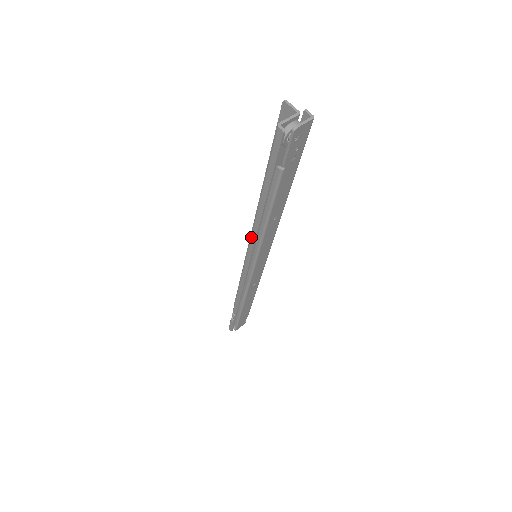
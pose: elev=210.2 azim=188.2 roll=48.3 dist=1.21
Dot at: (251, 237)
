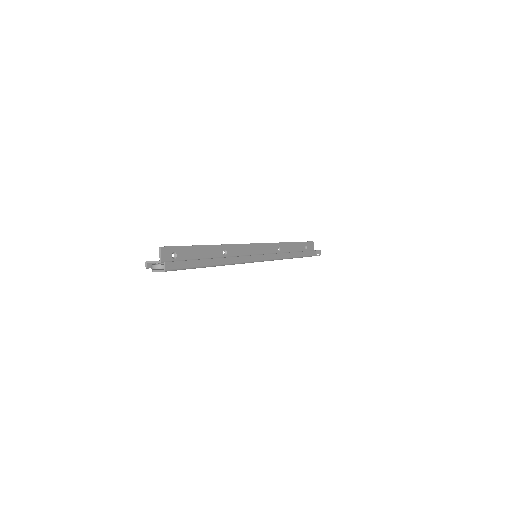
Dot at: occluded
